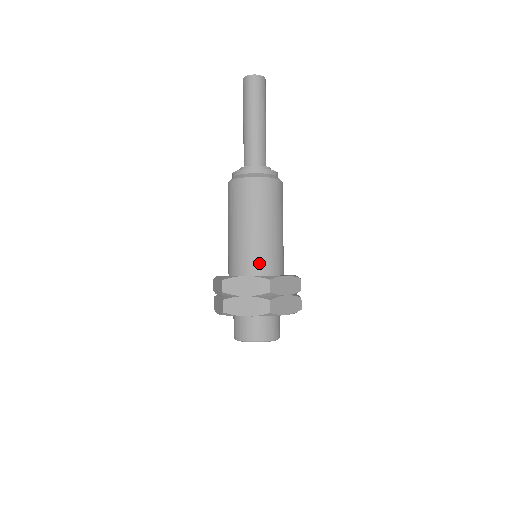
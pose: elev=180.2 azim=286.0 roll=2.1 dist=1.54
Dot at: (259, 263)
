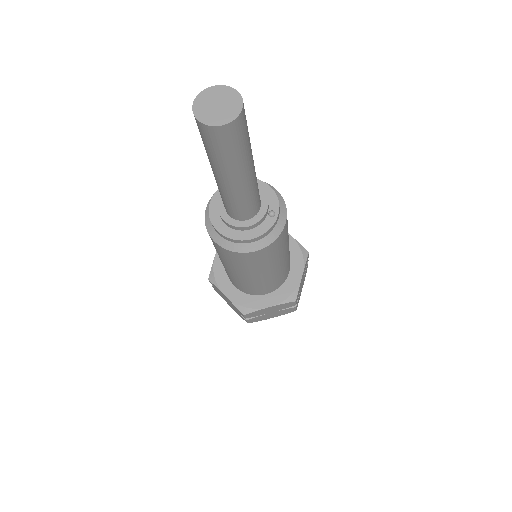
Dot at: (242, 288)
